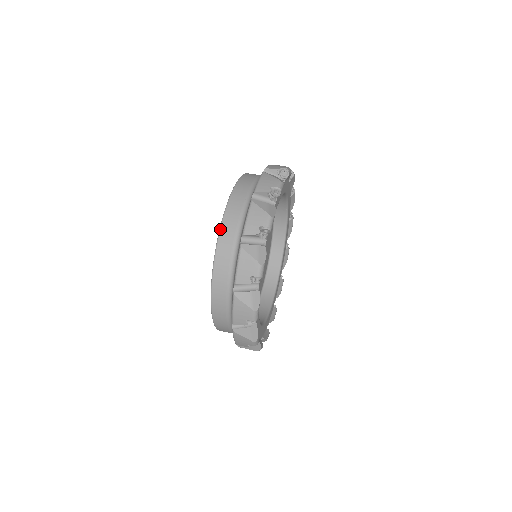
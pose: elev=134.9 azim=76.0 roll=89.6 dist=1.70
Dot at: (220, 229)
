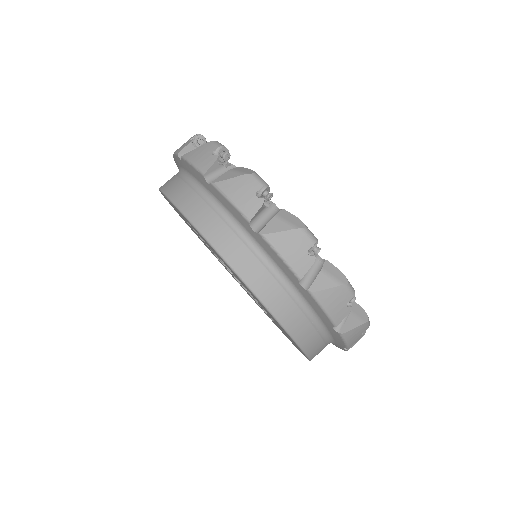
Dot at: (310, 359)
